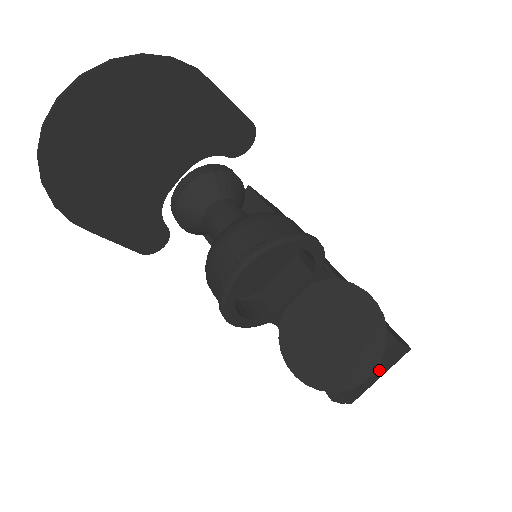
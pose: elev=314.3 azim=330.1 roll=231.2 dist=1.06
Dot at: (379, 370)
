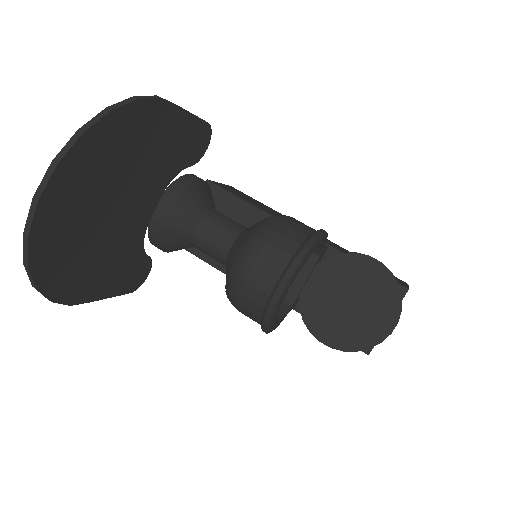
Dot at: occluded
